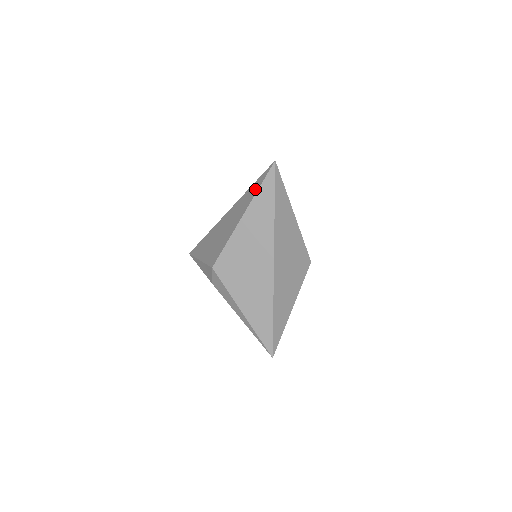
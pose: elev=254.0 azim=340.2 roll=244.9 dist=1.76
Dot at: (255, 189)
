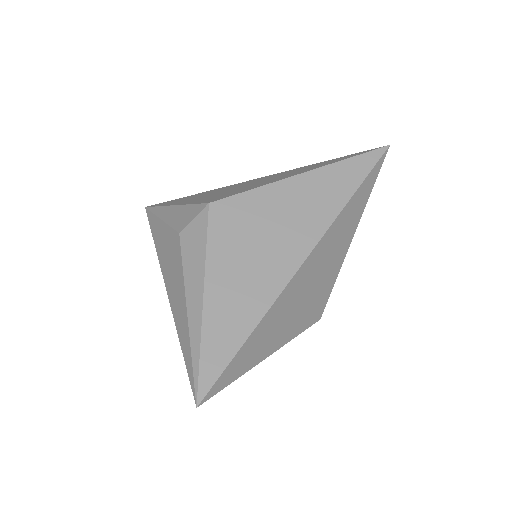
Dot at: (340, 158)
